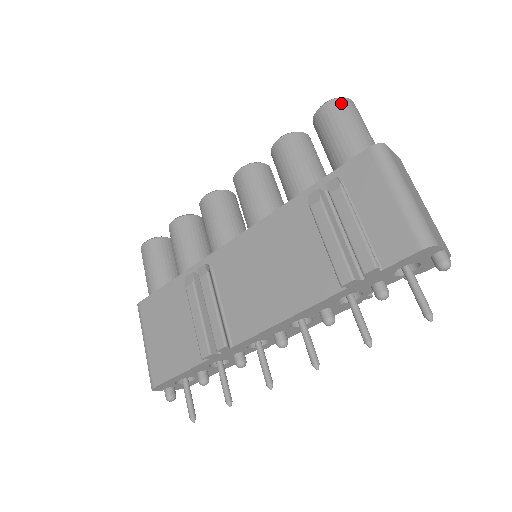
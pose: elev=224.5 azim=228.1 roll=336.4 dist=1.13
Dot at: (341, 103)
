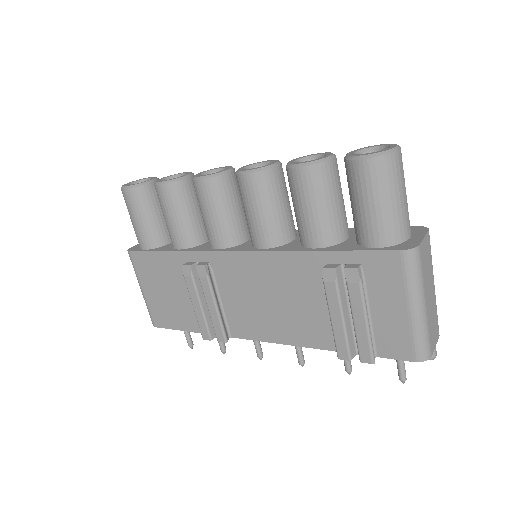
Dot at: (385, 165)
